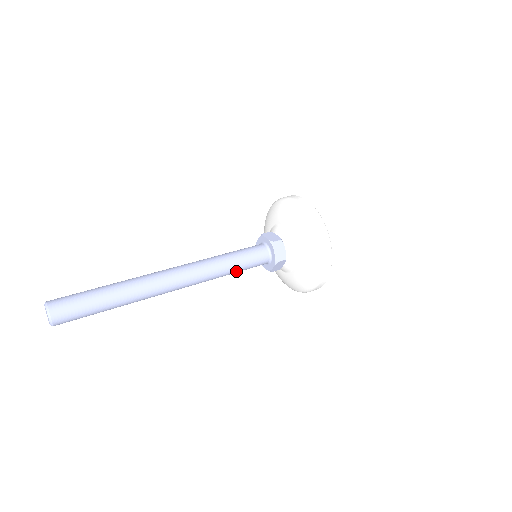
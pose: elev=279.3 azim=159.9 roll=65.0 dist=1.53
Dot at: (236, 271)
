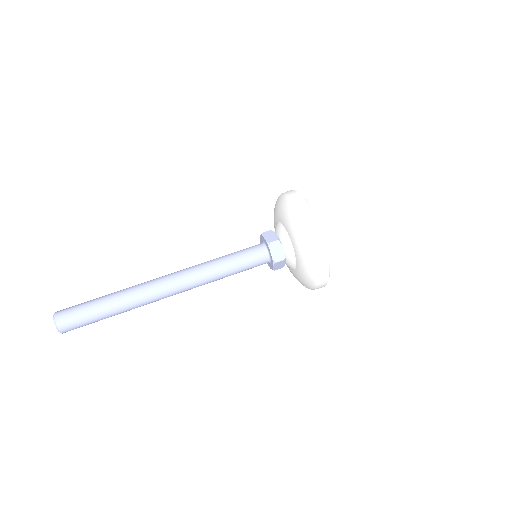
Dot at: (233, 273)
